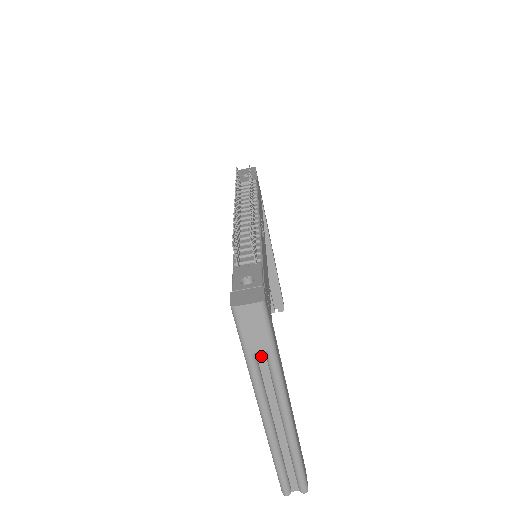
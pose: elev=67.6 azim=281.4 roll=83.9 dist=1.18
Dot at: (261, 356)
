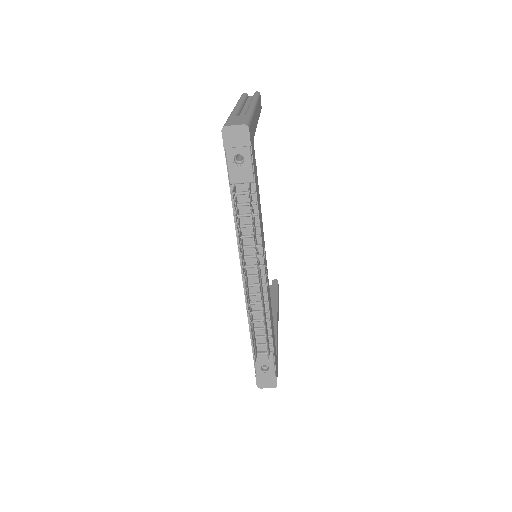
Dot at: occluded
